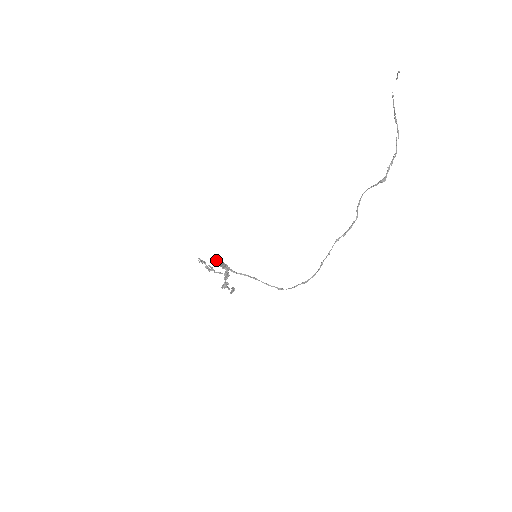
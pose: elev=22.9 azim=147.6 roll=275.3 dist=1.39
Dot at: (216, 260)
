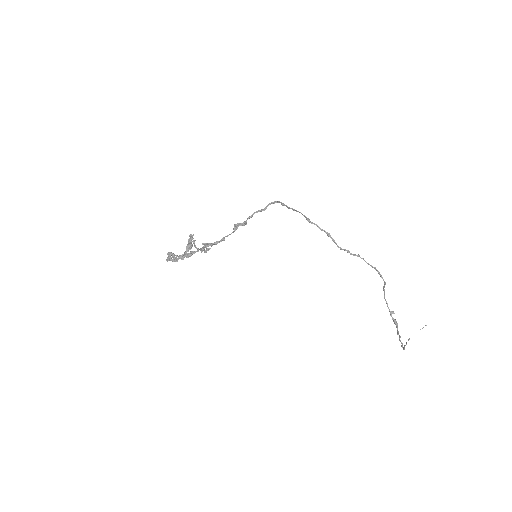
Dot at: occluded
